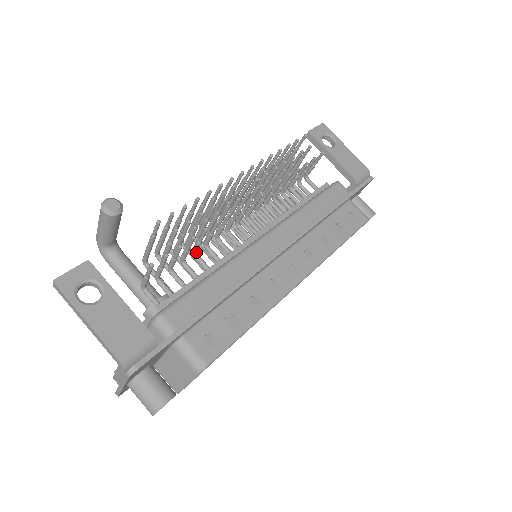
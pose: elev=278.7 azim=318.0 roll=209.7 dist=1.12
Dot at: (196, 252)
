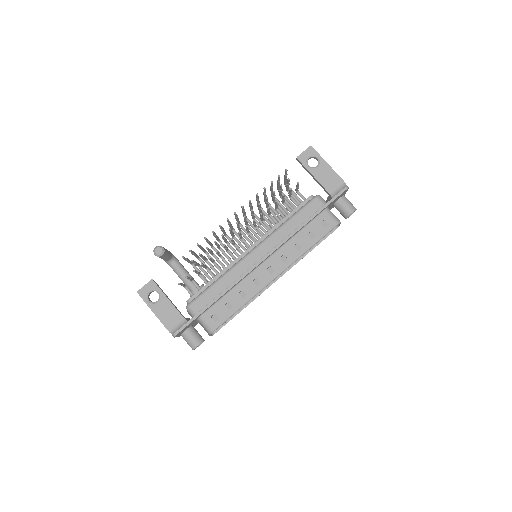
Dot at: (213, 262)
